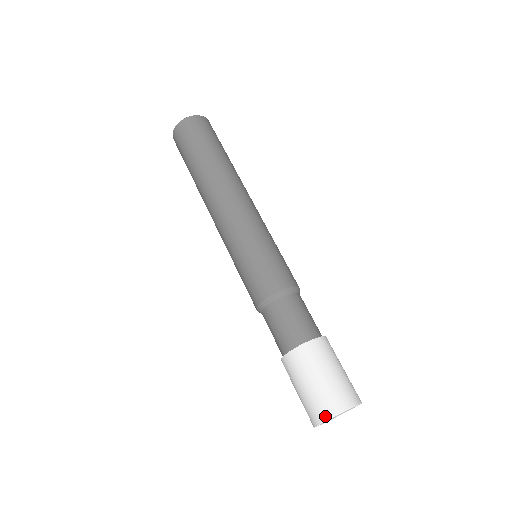
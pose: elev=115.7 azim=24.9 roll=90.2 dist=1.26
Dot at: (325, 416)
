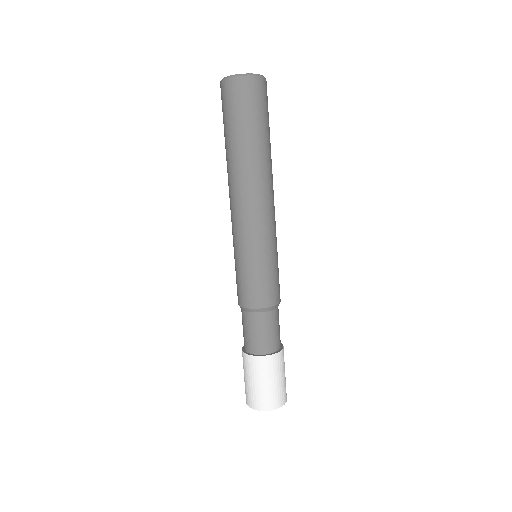
Dot at: (270, 408)
